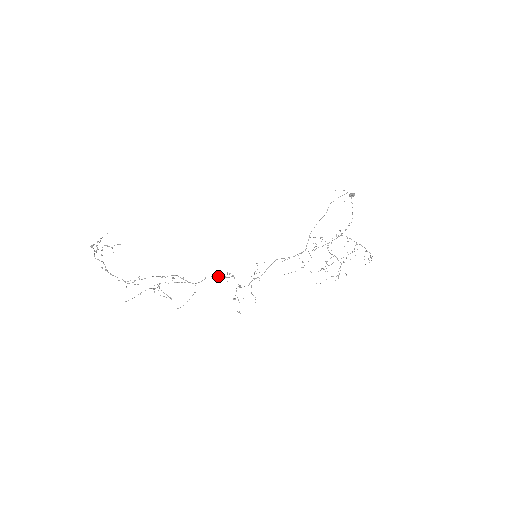
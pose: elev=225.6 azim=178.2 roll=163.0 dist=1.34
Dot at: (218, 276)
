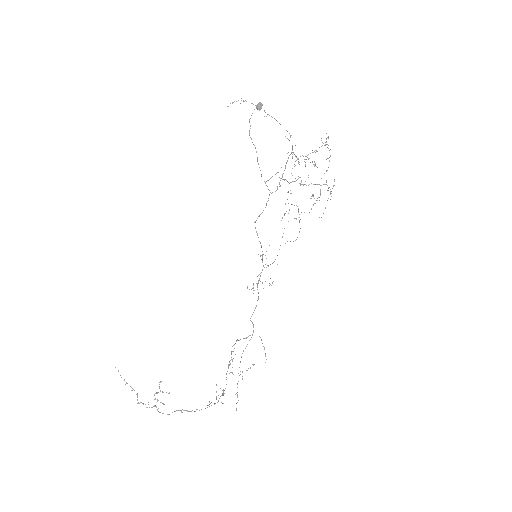
Dot at: (255, 307)
